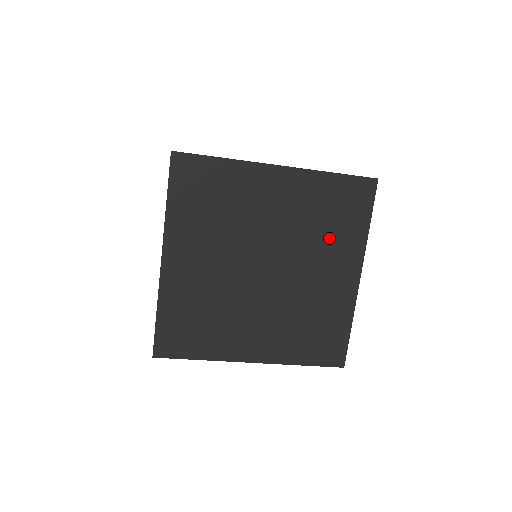
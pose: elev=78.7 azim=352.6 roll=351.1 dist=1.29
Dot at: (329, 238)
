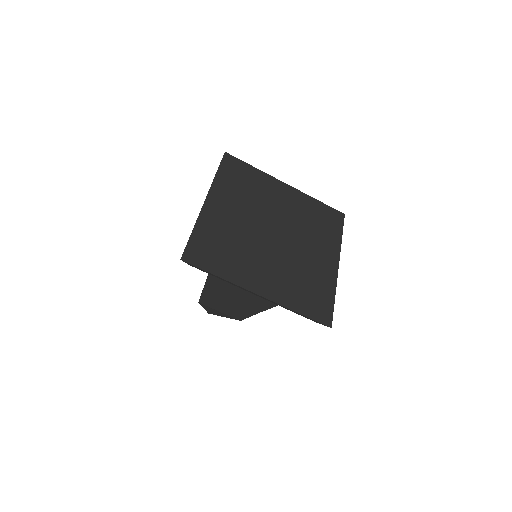
Dot at: (317, 233)
